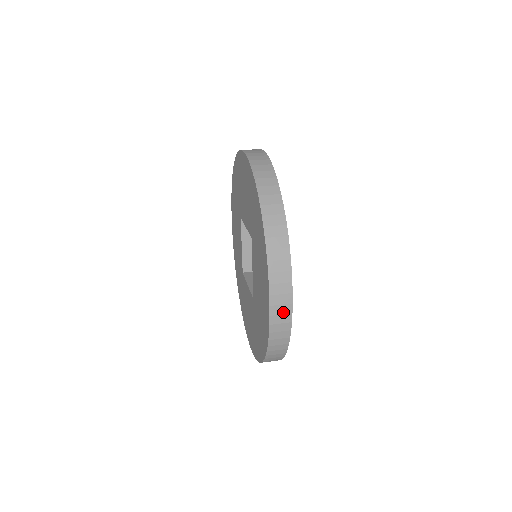
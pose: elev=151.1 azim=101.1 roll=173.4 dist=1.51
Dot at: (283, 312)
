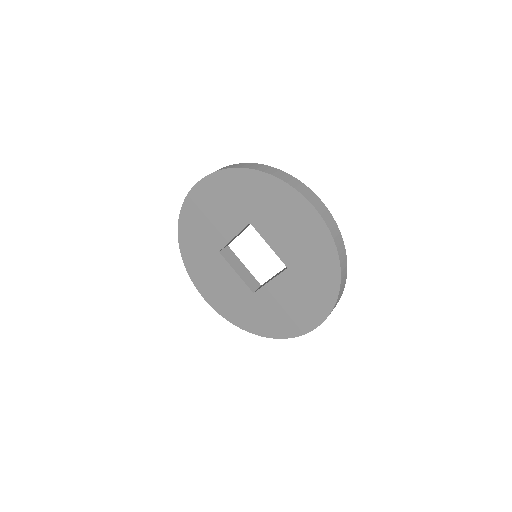
Dot at: occluded
